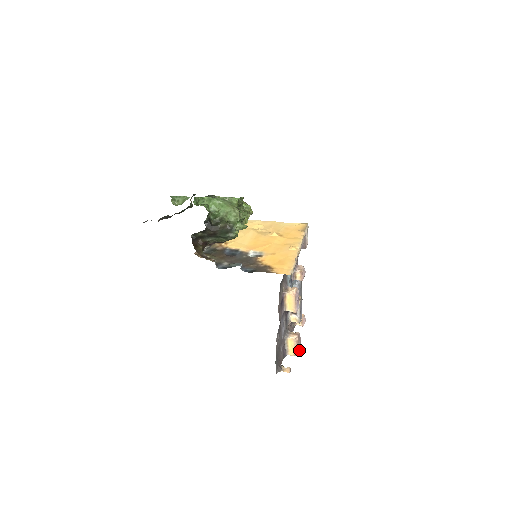
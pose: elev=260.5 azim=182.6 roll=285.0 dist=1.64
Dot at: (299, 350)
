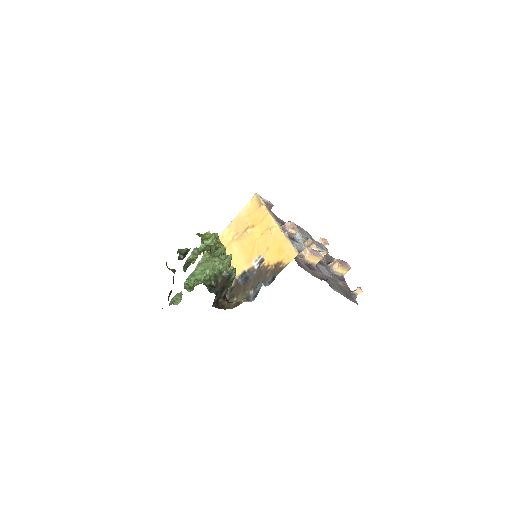
Dot at: (347, 265)
